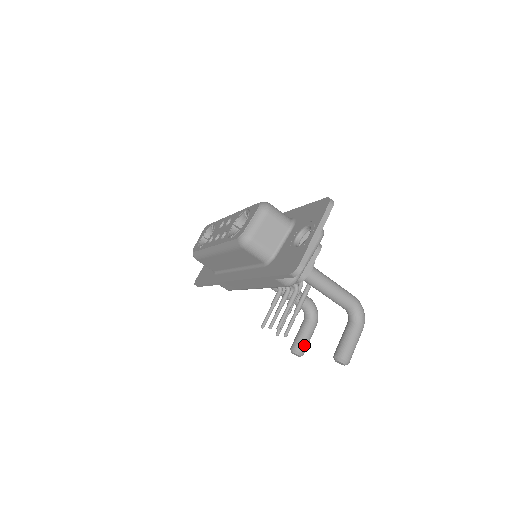
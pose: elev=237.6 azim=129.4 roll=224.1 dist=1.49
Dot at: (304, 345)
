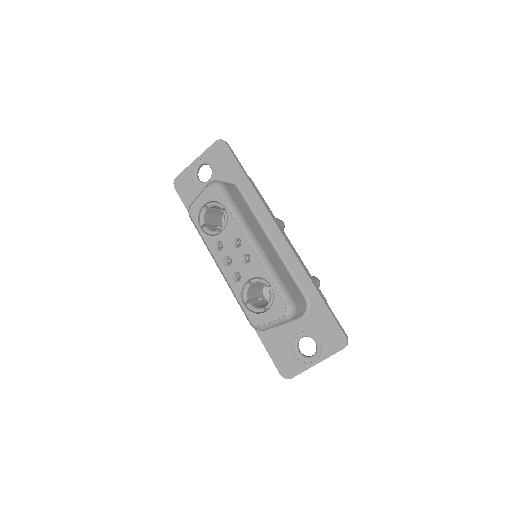
Dot at: occluded
